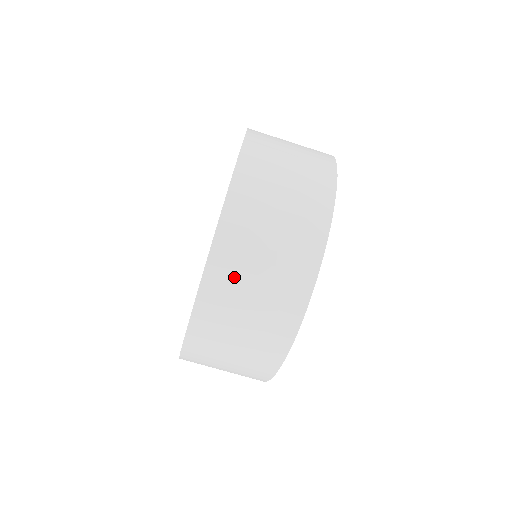
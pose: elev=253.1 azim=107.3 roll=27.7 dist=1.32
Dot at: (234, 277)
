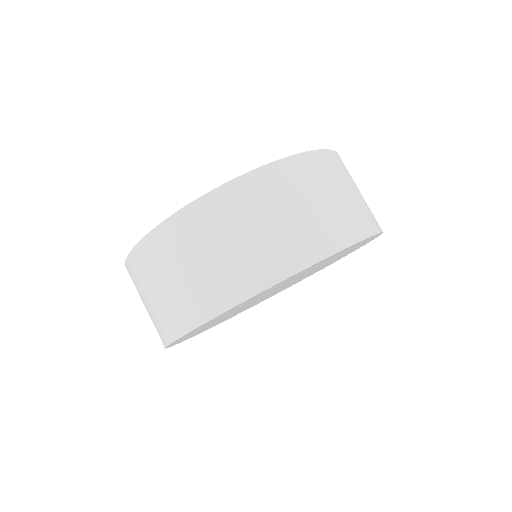
Dot at: (348, 174)
